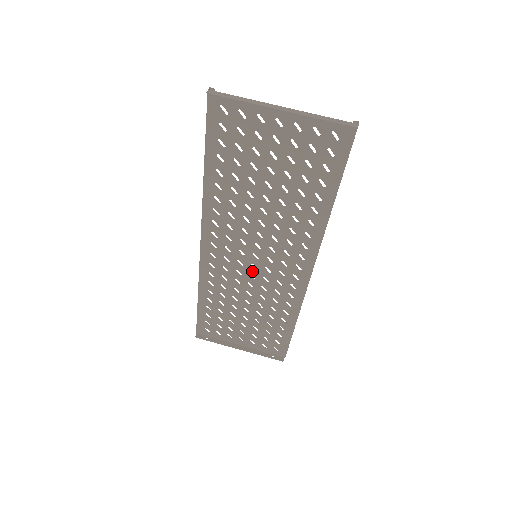
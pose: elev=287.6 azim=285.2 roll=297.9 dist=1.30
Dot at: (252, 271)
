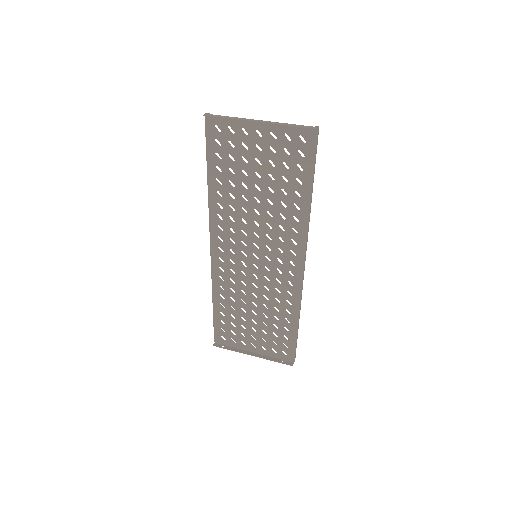
Dot at: (254, 271)
